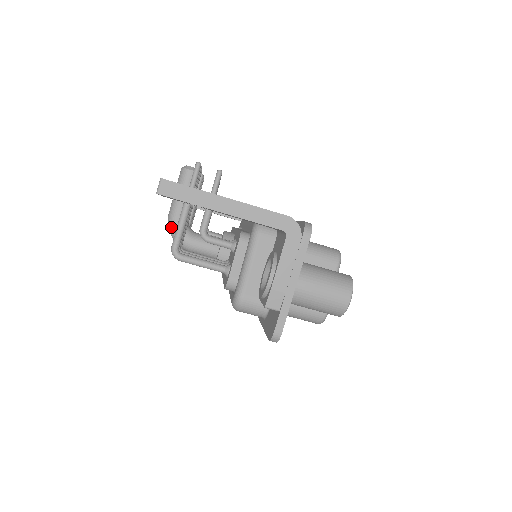
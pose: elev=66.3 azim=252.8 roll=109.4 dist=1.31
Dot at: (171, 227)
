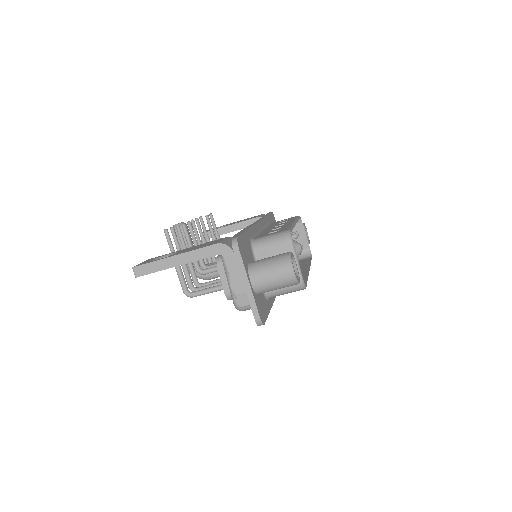
Dot at: (189, 271)
